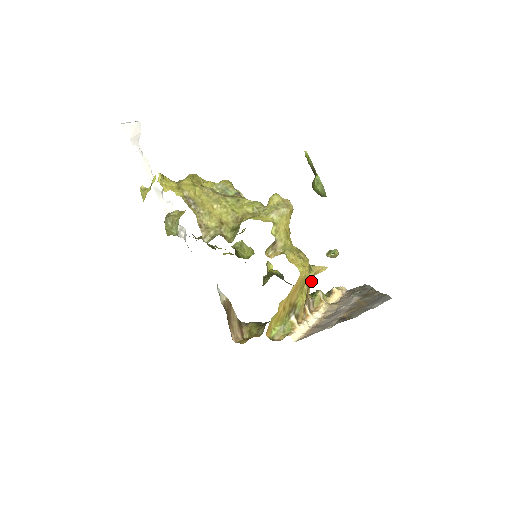
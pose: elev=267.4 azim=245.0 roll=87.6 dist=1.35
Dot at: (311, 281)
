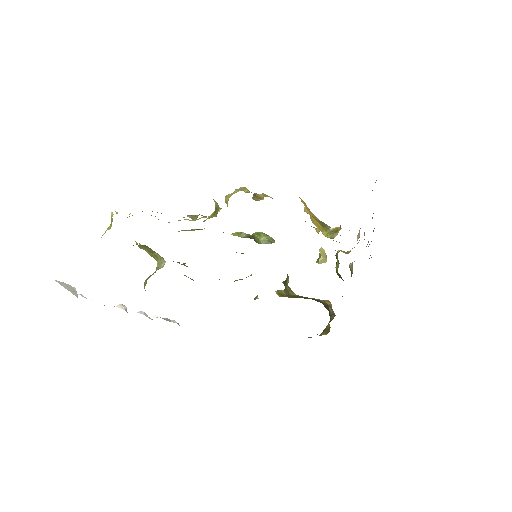
Dot at: occluded
